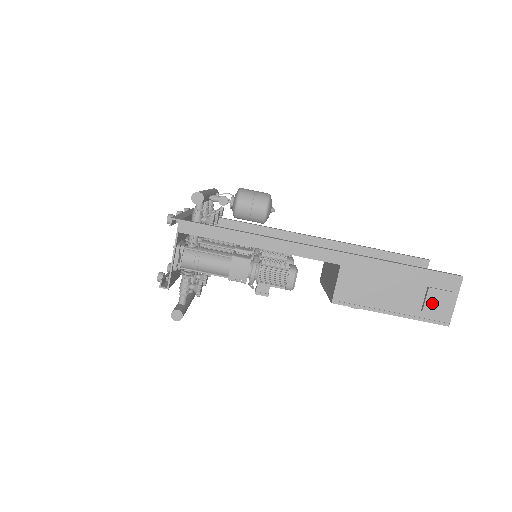
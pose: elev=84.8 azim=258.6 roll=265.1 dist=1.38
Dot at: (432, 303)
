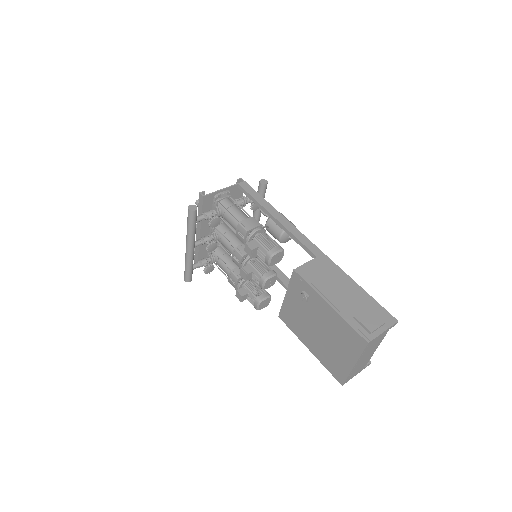
Dot at: (365, 317)
